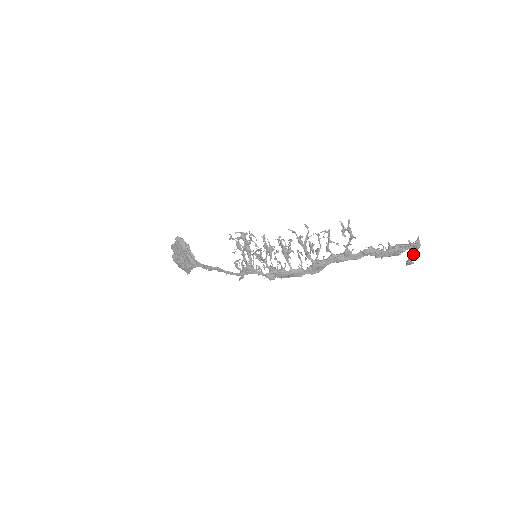
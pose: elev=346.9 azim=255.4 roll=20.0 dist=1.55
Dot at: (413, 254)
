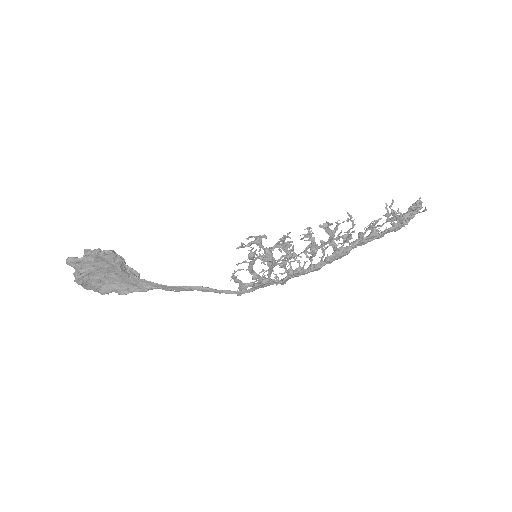
Dot at: occluded
